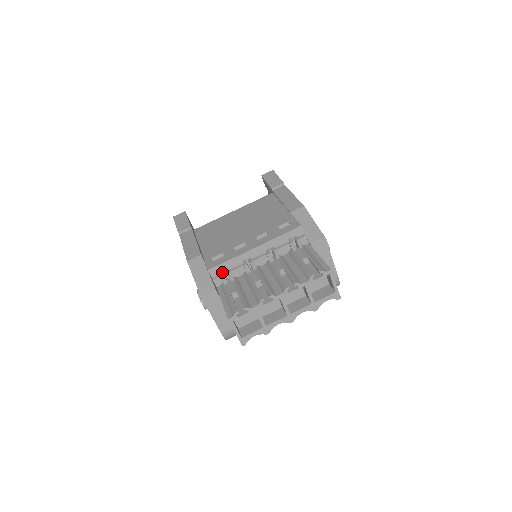
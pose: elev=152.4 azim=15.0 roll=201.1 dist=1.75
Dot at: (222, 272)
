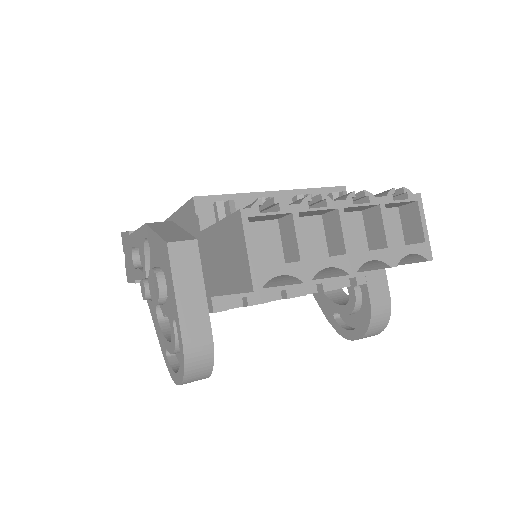
Dot at: occluded
